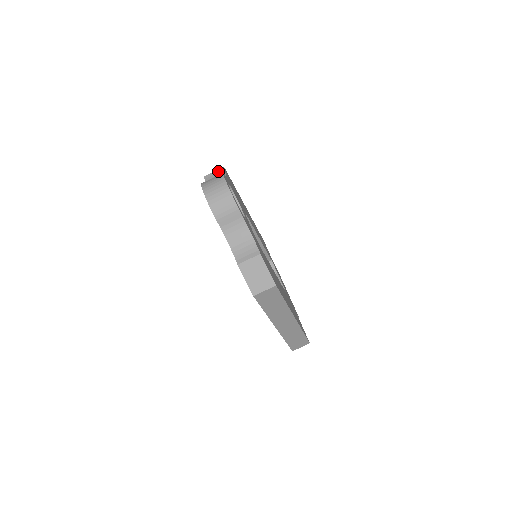
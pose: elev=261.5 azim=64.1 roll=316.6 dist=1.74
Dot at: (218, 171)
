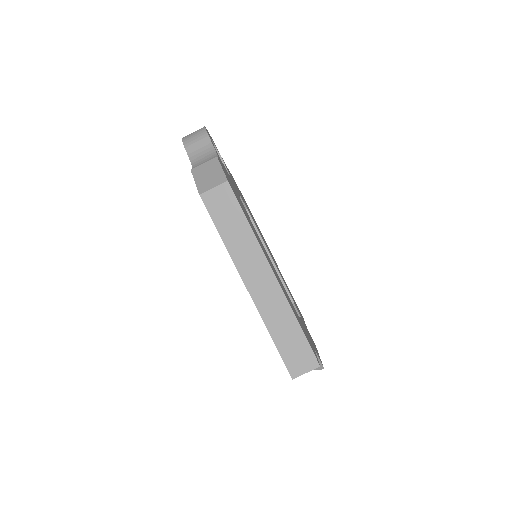
Dot at: occluded
